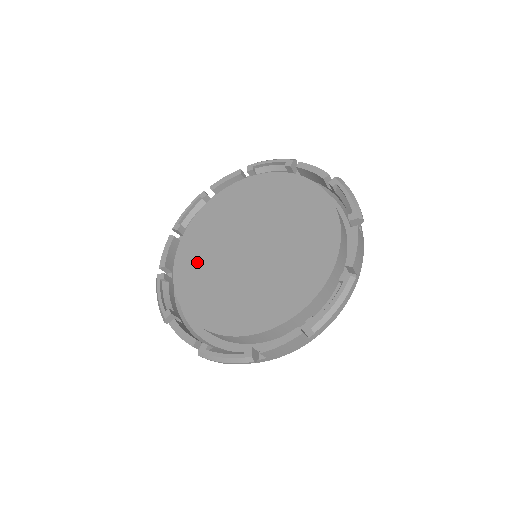
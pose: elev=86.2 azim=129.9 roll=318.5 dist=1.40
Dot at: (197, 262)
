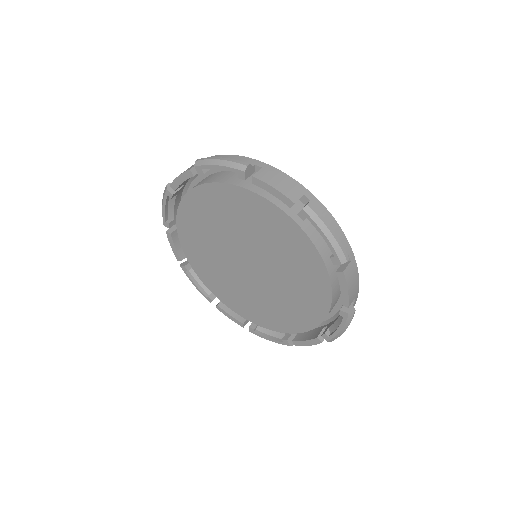
Dot at: (207, 265)
